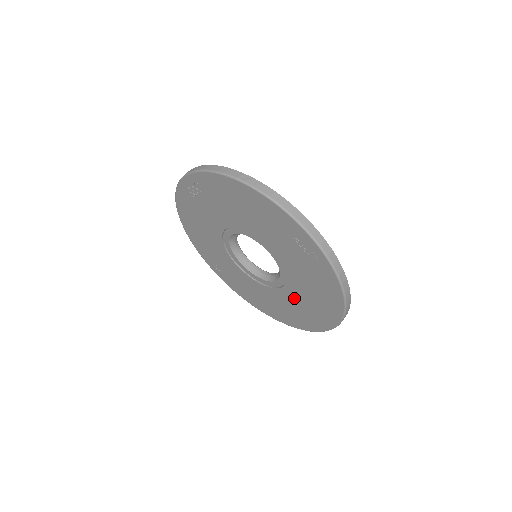
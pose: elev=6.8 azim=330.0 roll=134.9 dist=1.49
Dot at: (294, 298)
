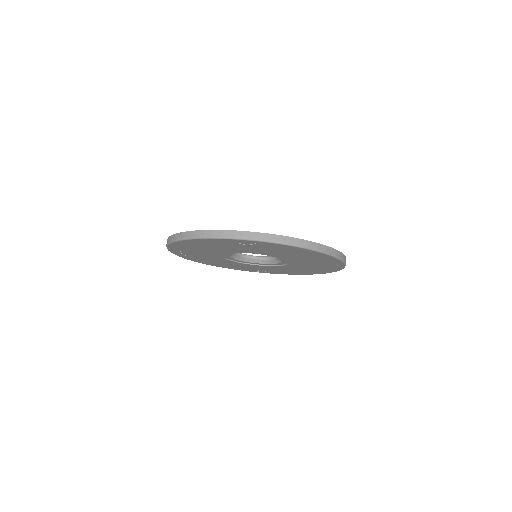
Dot at: (302, 261)
